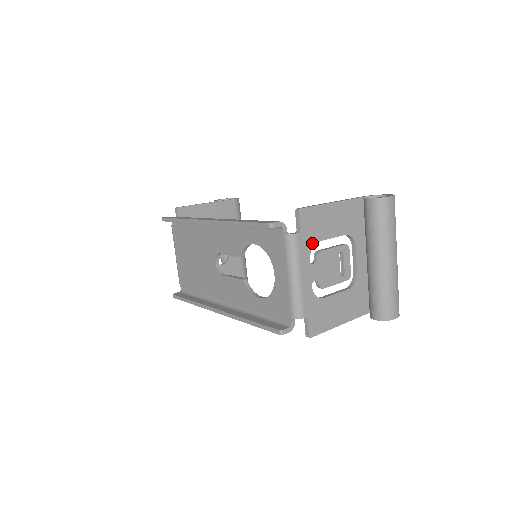
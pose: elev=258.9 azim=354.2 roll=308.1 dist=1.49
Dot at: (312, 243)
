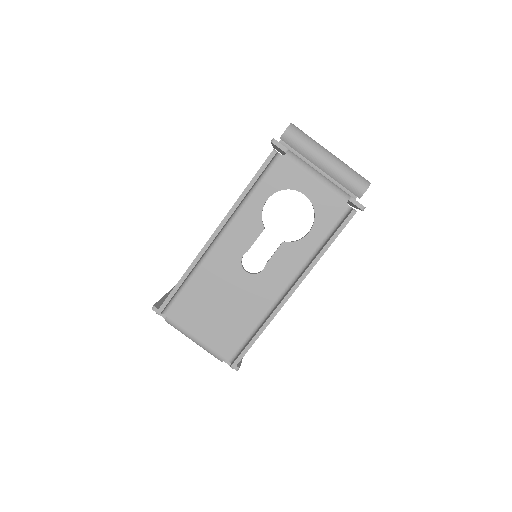
Dot at: occluded
